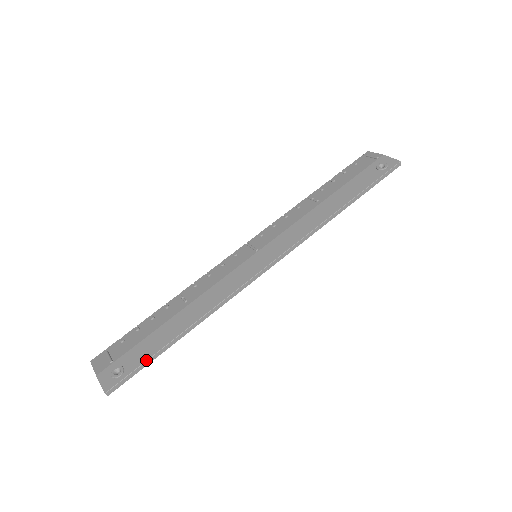
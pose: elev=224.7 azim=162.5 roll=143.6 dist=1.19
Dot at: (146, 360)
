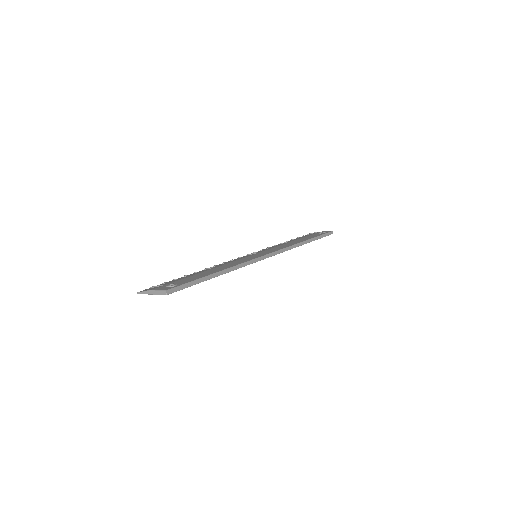
Dot at: (195, 280)
